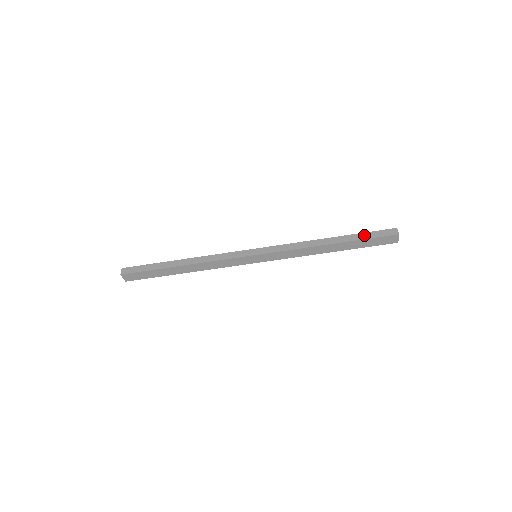
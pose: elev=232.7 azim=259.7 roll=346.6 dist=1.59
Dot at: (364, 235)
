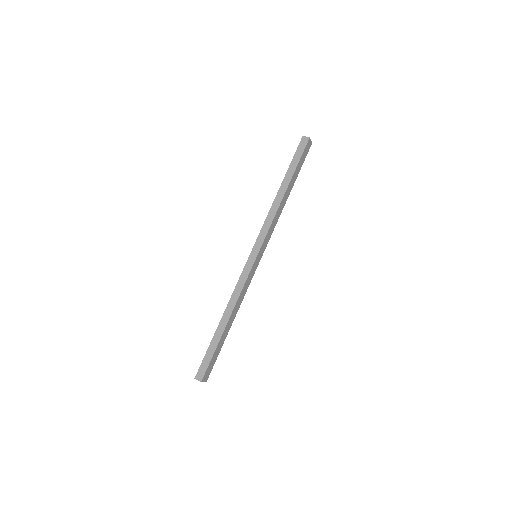
Dot at: (294, 163)
